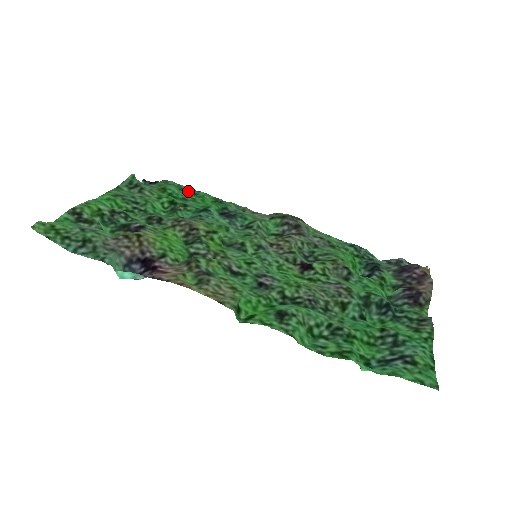
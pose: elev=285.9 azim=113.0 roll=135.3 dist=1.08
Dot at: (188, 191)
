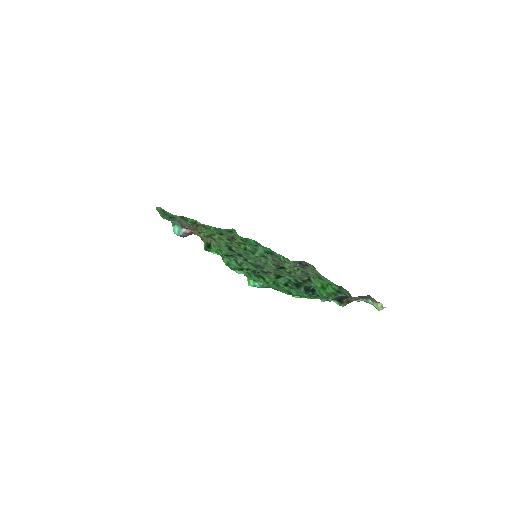
Dot at: (260, 245)
